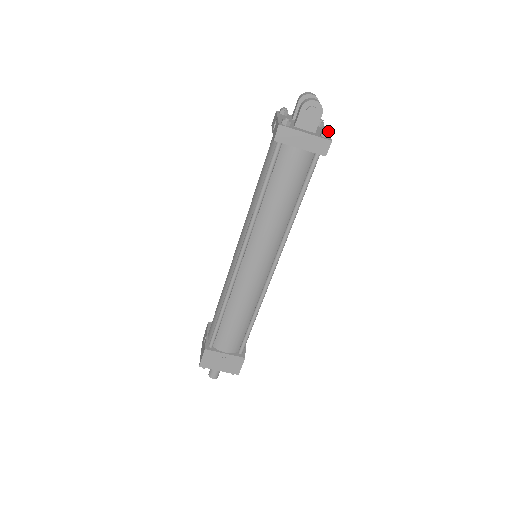
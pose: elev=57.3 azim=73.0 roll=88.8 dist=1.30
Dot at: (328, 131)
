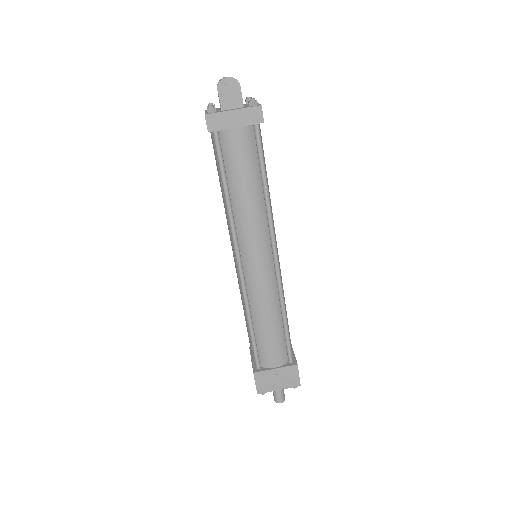
Dot at: (254, 98)
